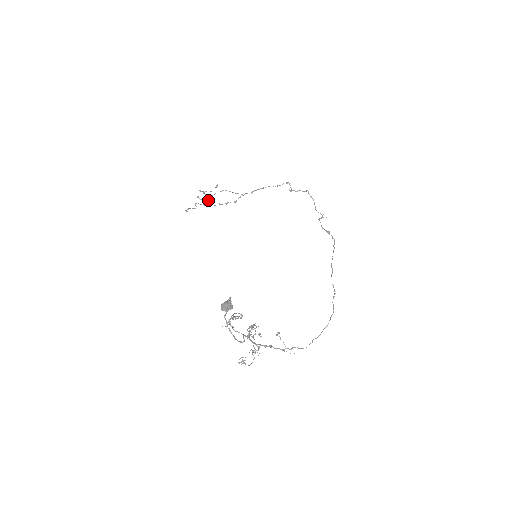
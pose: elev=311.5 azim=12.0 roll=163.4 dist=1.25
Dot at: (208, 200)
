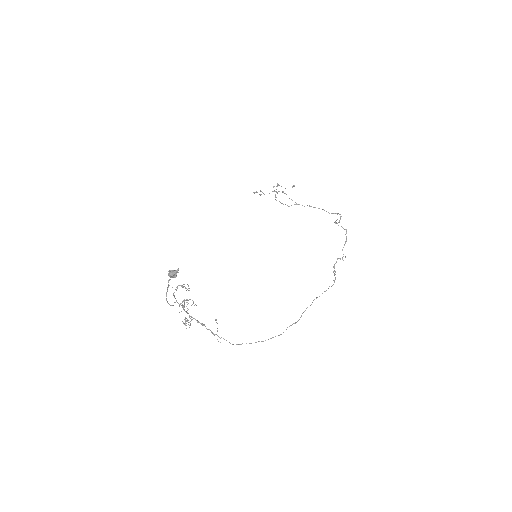
Dot at: (275, 194)
